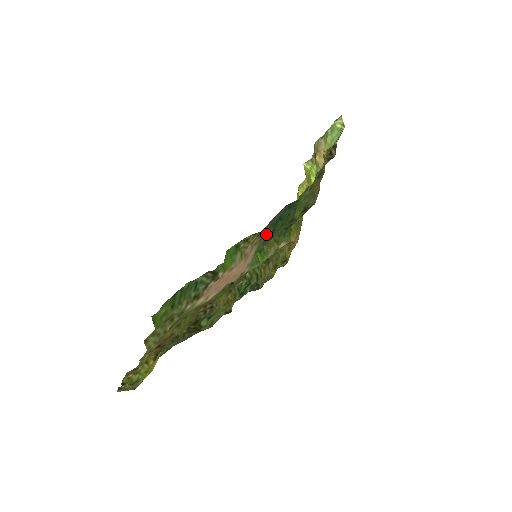
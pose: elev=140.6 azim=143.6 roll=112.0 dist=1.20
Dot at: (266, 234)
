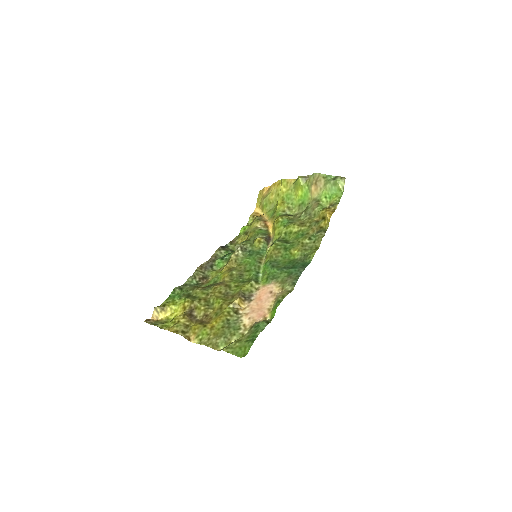
Dot at: (284, 275)
